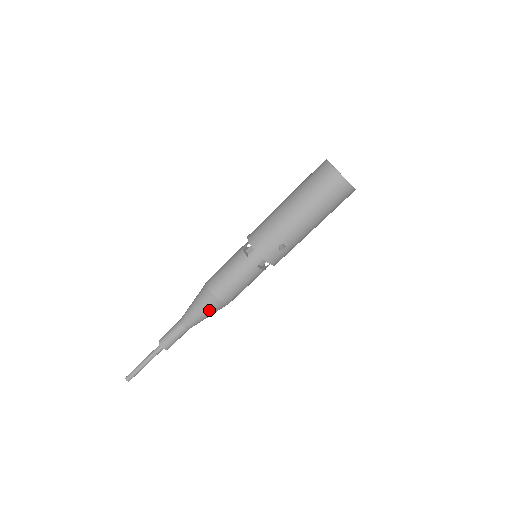
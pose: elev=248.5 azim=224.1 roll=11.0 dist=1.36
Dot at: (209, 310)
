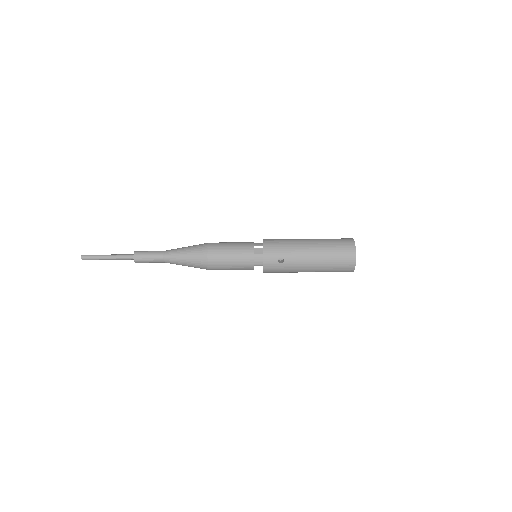
Dot at: occluded
